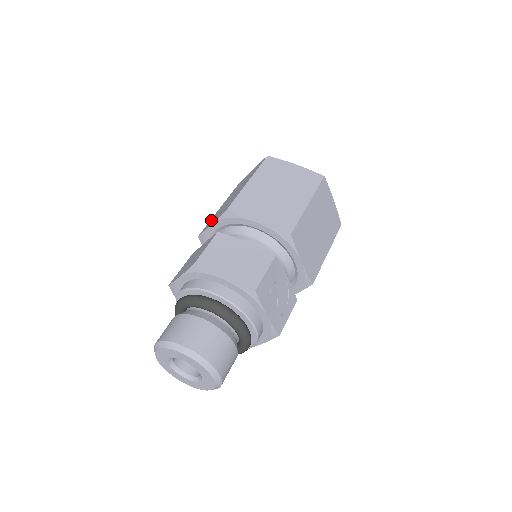
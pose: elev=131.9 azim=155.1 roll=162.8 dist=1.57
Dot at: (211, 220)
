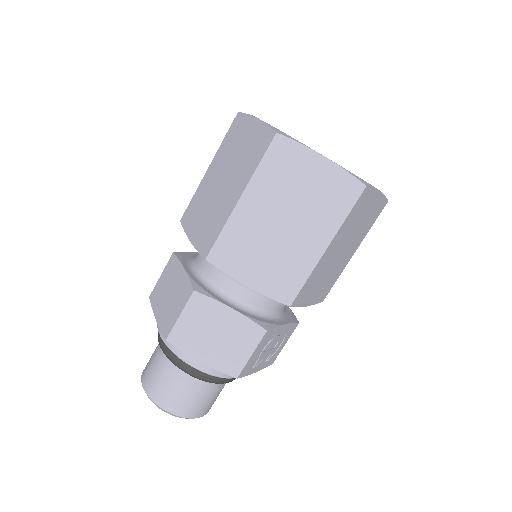
Dot at: (195, 204)
